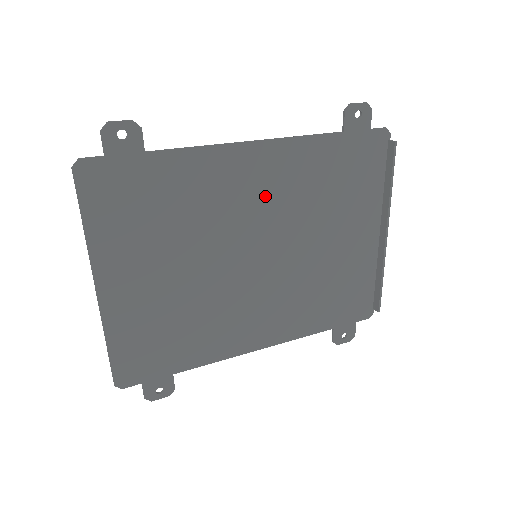
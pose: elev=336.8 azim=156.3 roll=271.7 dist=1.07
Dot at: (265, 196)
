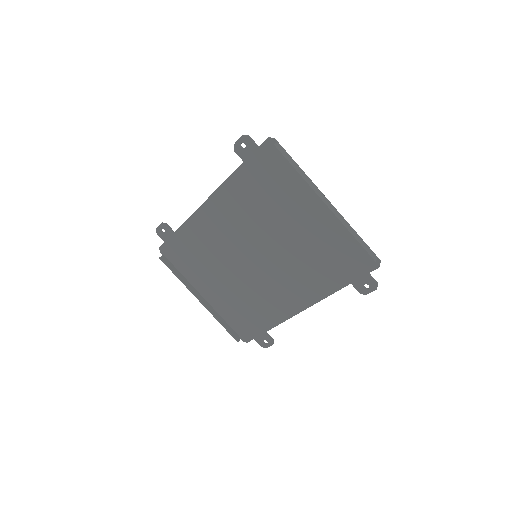
Dot at: (233, 223)
